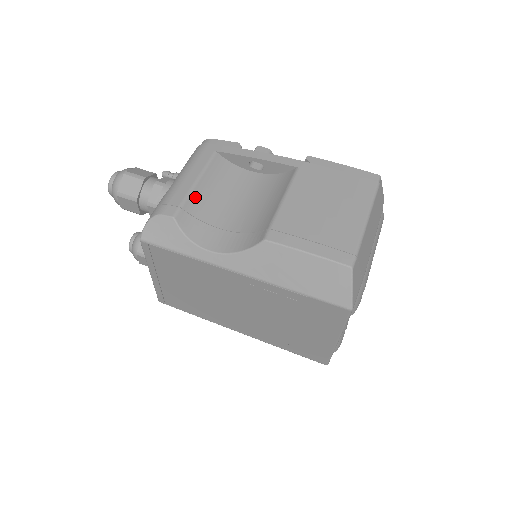
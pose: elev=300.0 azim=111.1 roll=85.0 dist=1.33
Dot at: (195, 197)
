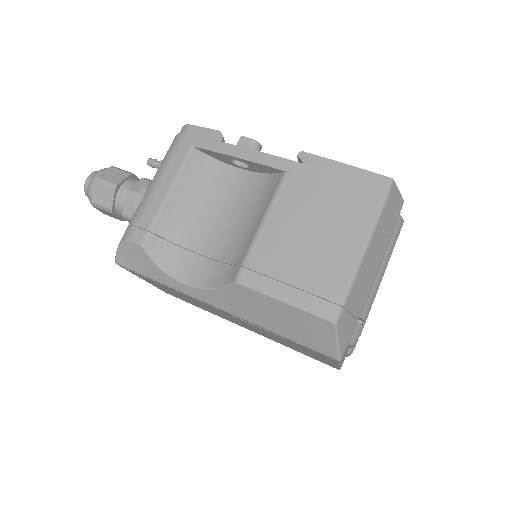
Dot at: (167, 214)
